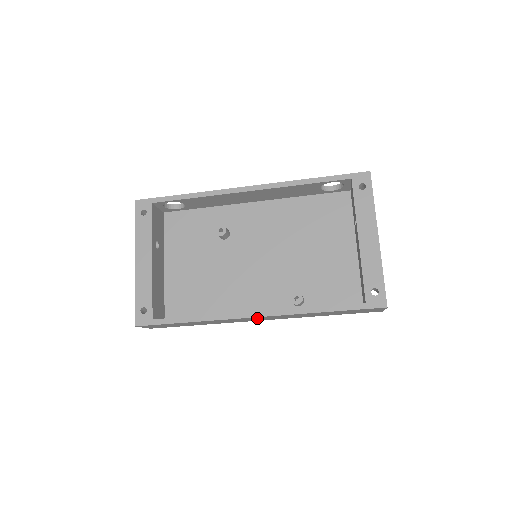
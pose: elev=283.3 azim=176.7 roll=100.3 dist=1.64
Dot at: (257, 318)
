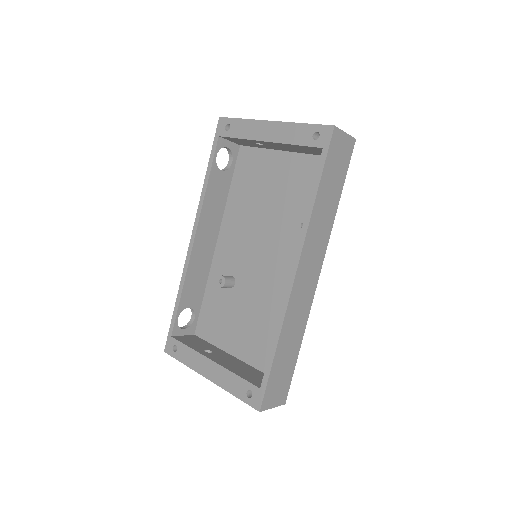
Dot at: (304, 275)
